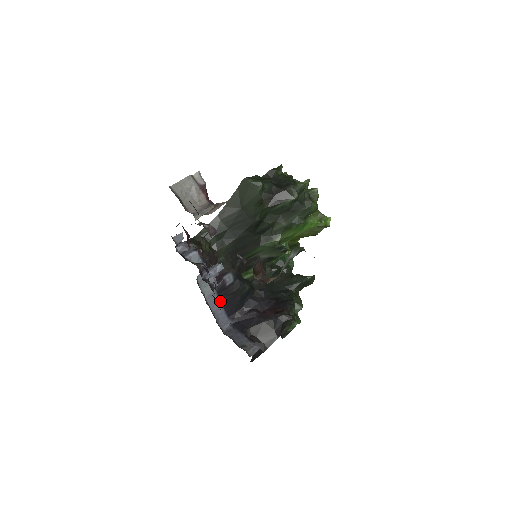
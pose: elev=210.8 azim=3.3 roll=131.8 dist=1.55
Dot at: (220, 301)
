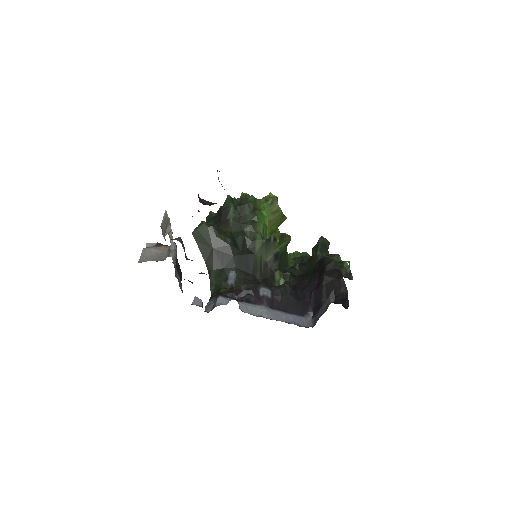
Dot at: (281, 312)
